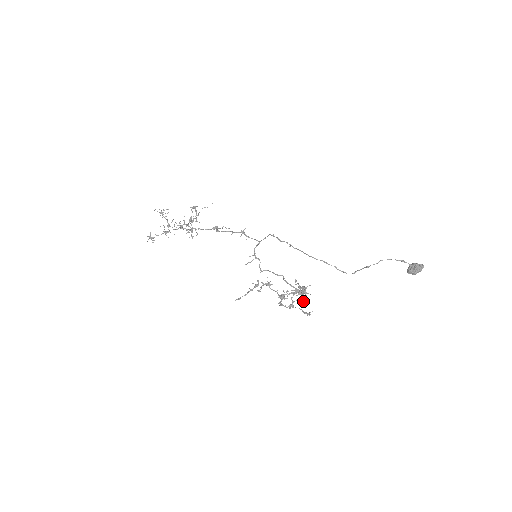
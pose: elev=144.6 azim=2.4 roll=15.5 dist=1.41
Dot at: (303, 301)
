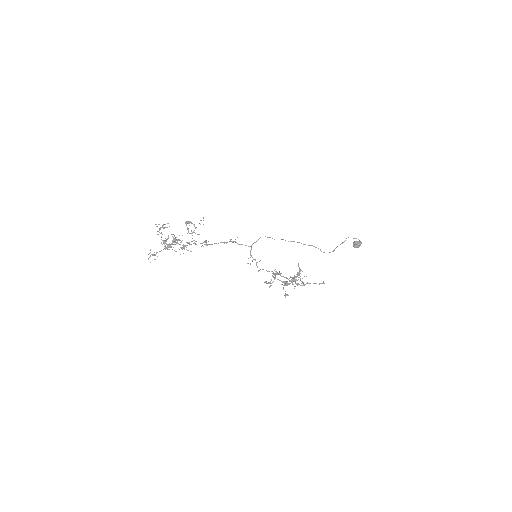
Dot at: (294, 288)
